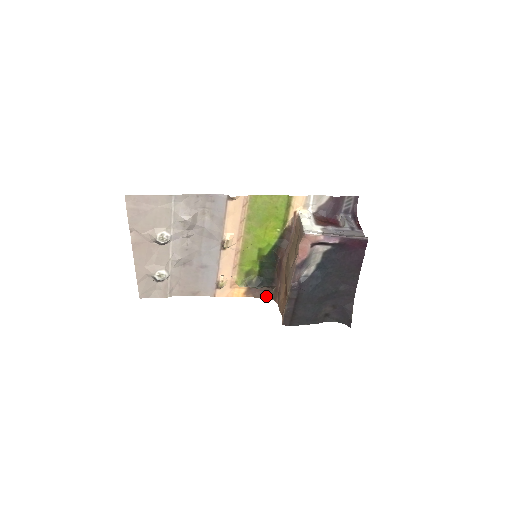
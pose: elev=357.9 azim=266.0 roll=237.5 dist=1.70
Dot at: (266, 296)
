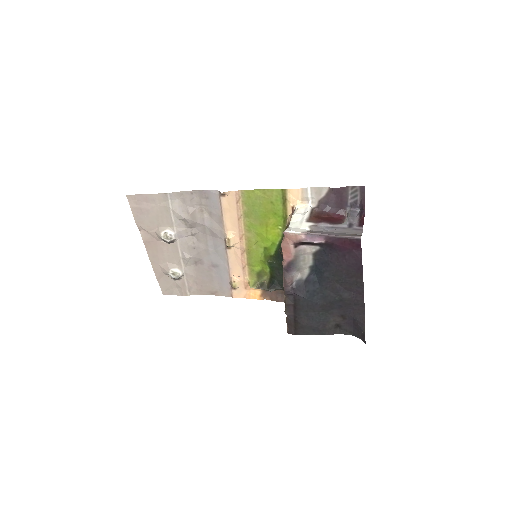
Dot at: (283, 300)
